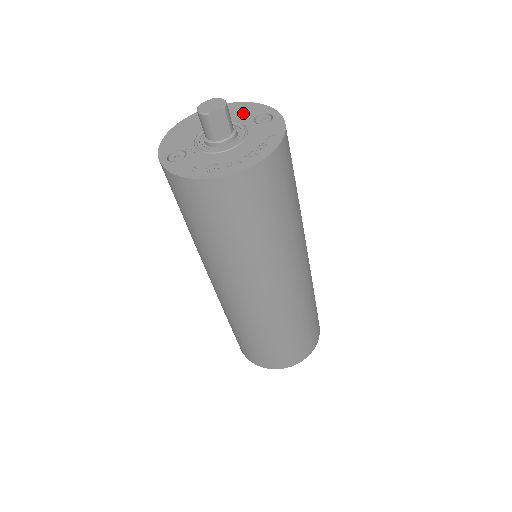
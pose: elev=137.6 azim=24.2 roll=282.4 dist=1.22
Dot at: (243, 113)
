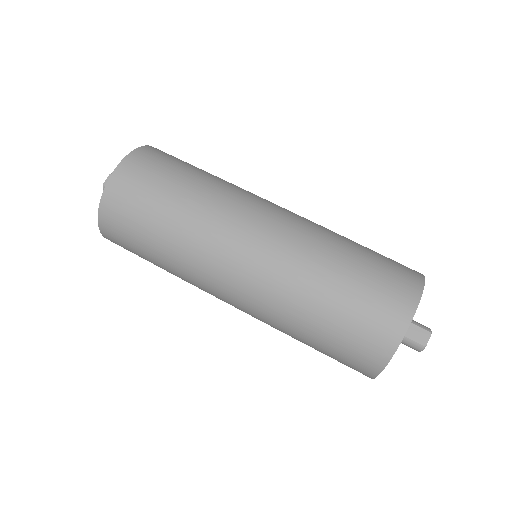
Dot at: occluded
